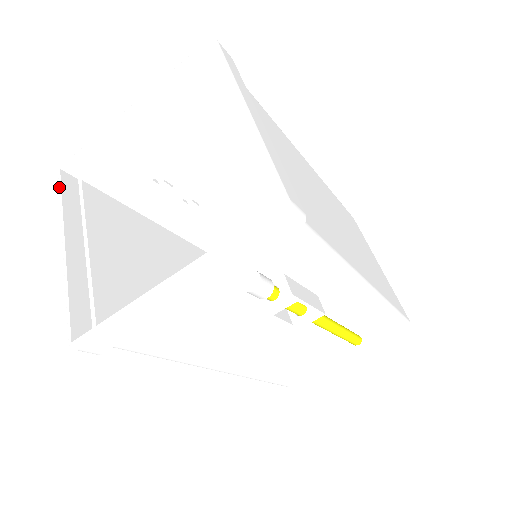
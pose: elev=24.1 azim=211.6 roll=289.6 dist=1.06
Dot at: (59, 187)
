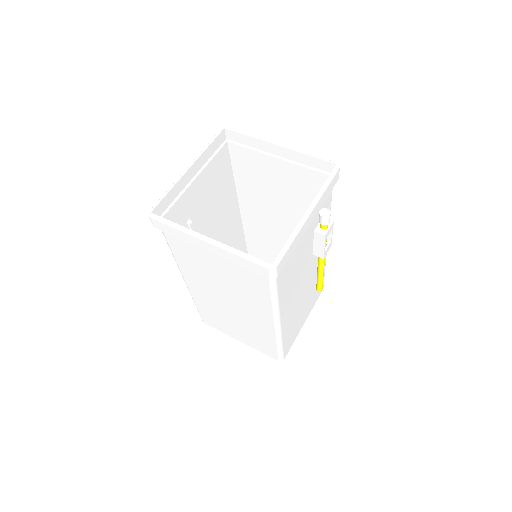
Dot at: (163, 220)
